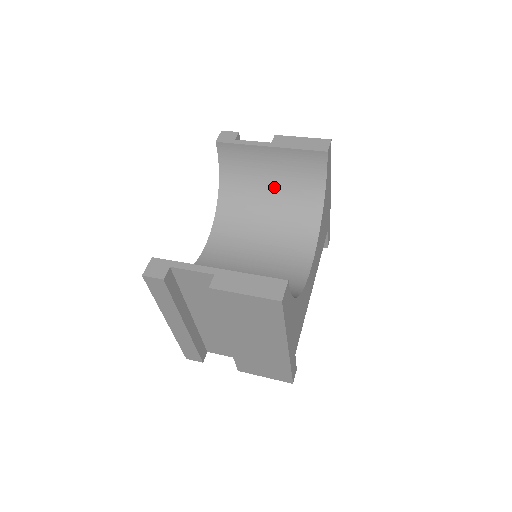
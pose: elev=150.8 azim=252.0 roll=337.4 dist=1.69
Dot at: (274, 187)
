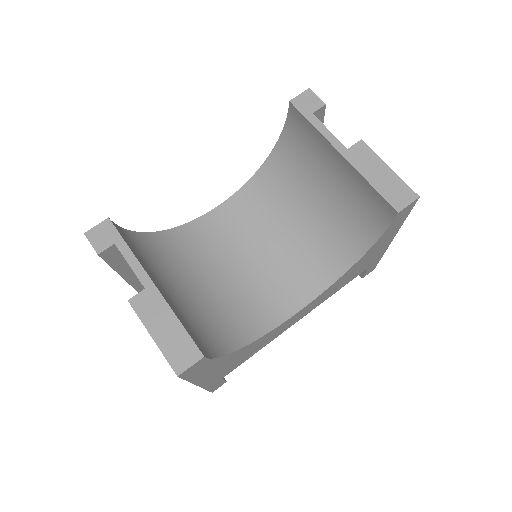
Dot at: (325, 196)
